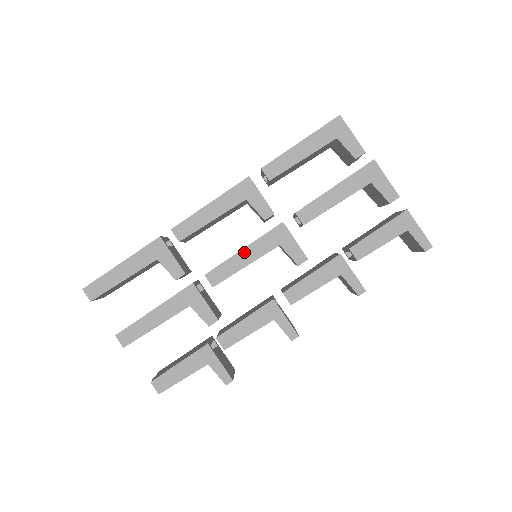
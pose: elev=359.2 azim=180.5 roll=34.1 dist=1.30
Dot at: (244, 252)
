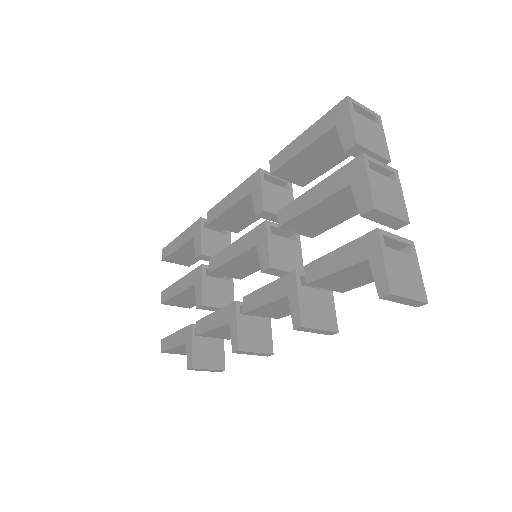
Dot at: (234, 245)
